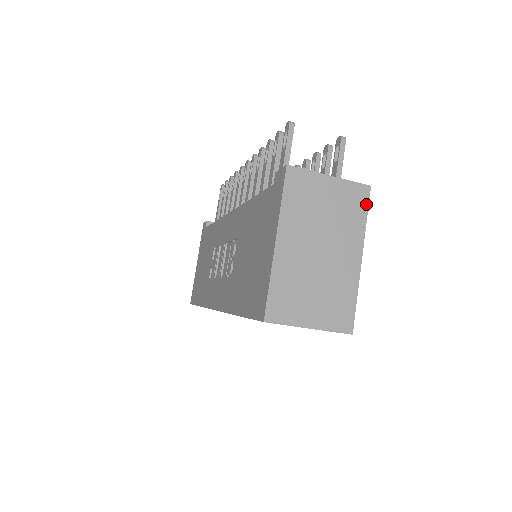
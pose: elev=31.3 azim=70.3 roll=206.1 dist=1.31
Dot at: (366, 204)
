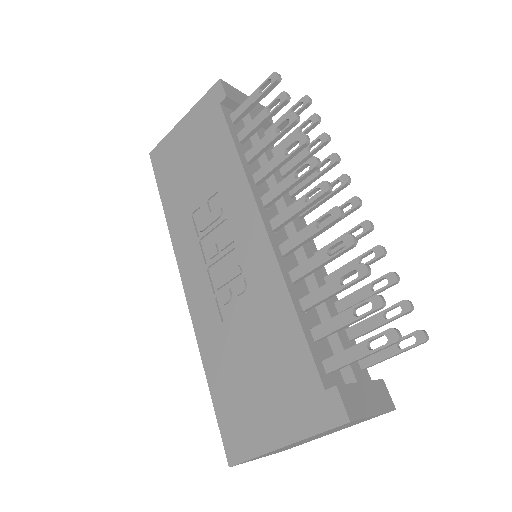
Dot at: occluded
